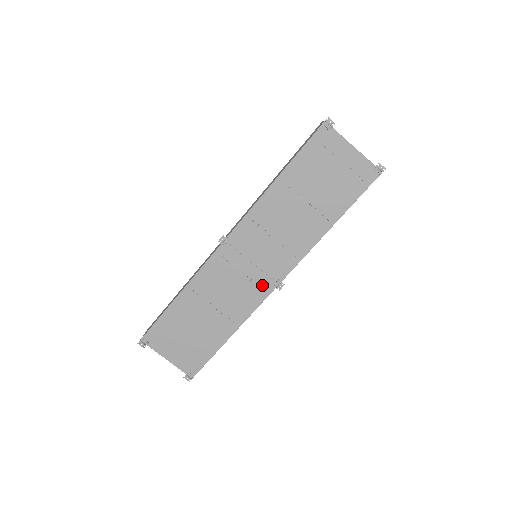
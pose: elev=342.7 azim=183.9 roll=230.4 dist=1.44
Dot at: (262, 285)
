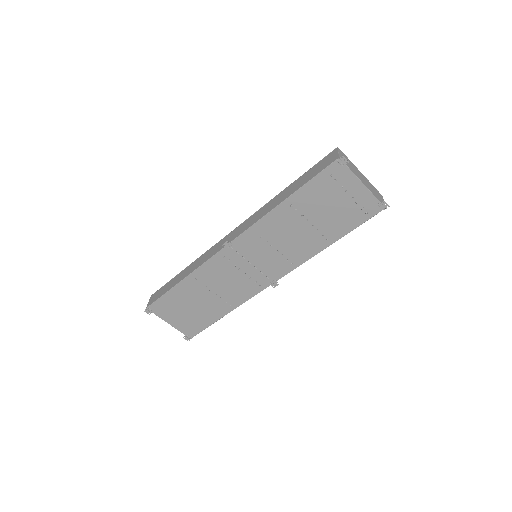
Dot at: (259, 281)
